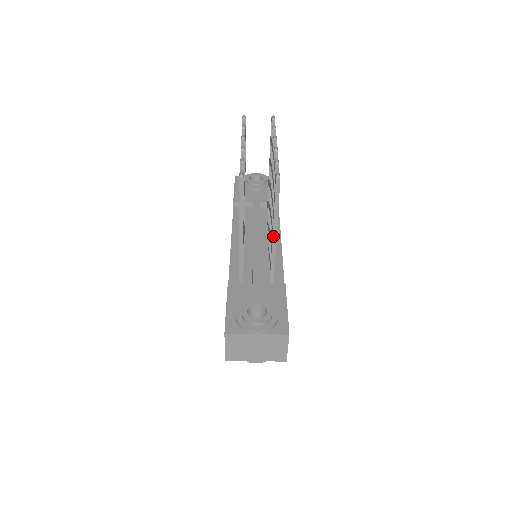
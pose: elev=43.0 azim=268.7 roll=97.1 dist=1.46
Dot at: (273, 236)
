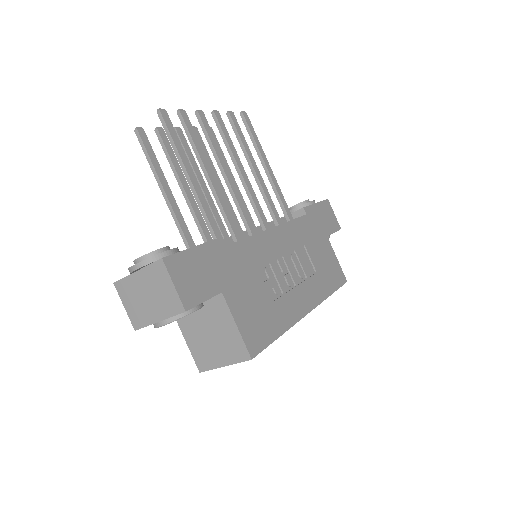
Dot at: (188, 182)
